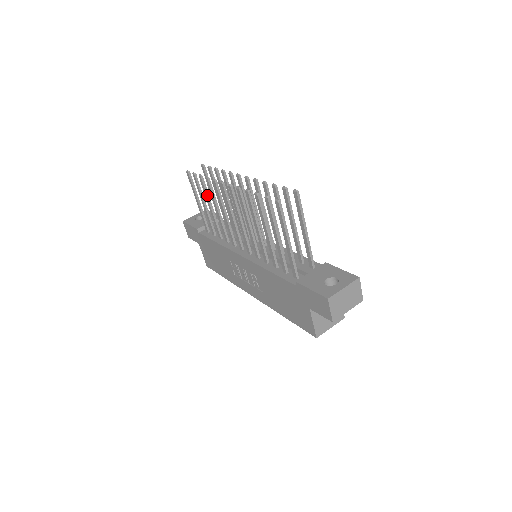
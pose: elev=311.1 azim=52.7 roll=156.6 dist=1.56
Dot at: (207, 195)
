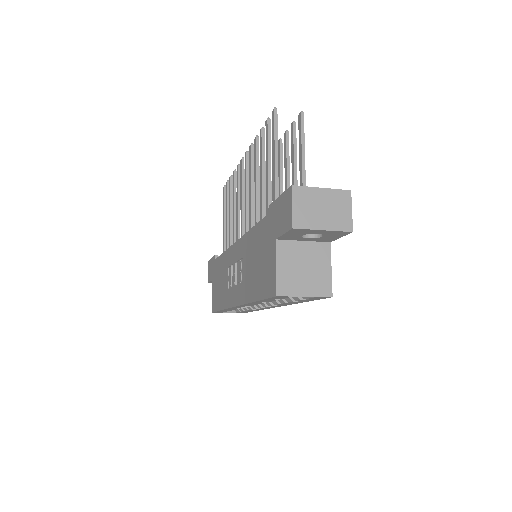
Dot at: (231, 197)
